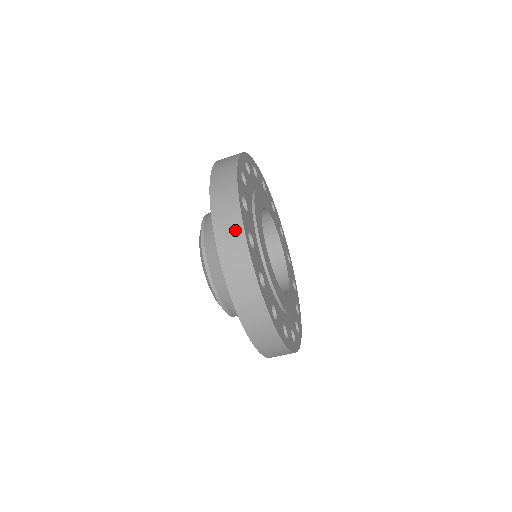
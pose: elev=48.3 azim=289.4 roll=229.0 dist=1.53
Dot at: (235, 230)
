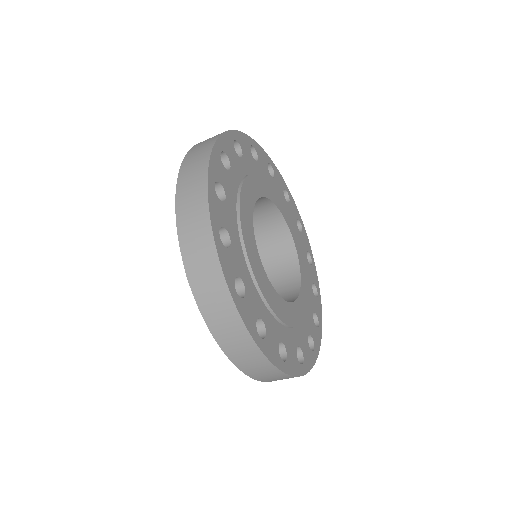
Dot at: (242, 340)
